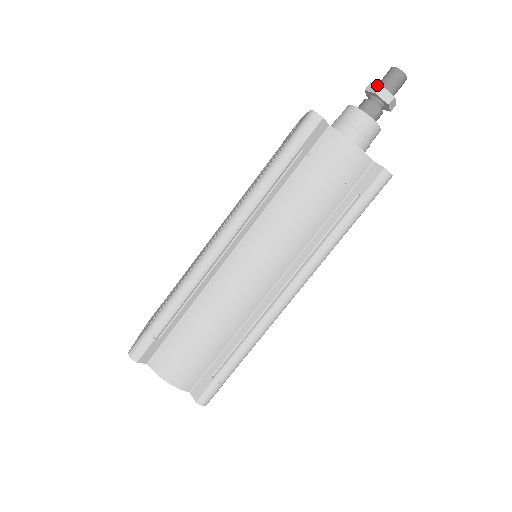
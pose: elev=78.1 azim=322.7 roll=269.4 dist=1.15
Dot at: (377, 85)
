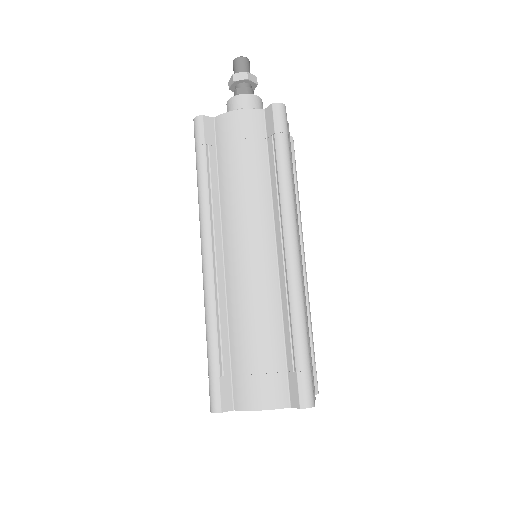
Dot at: (231, 77)
